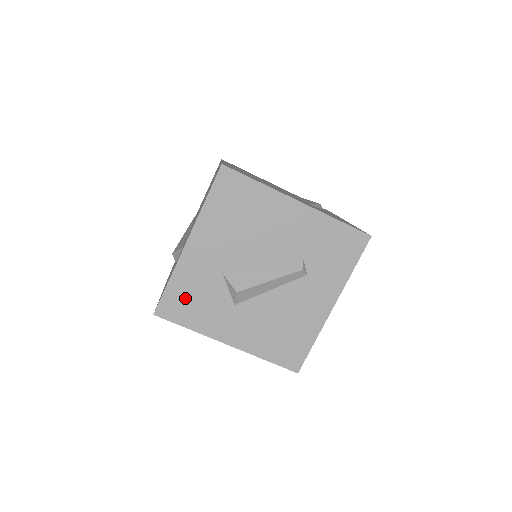
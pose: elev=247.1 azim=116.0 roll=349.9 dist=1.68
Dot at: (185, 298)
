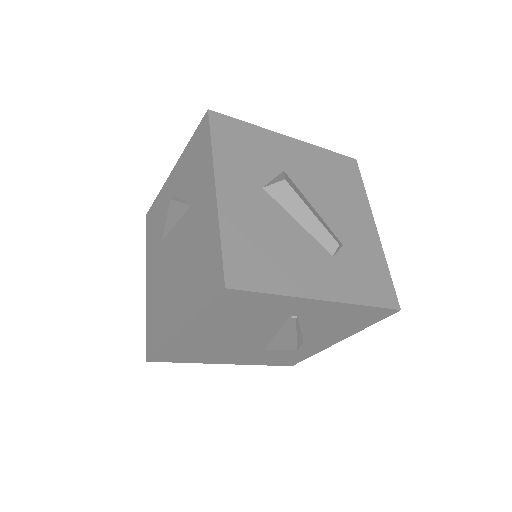
Dot at: (241, 138)
